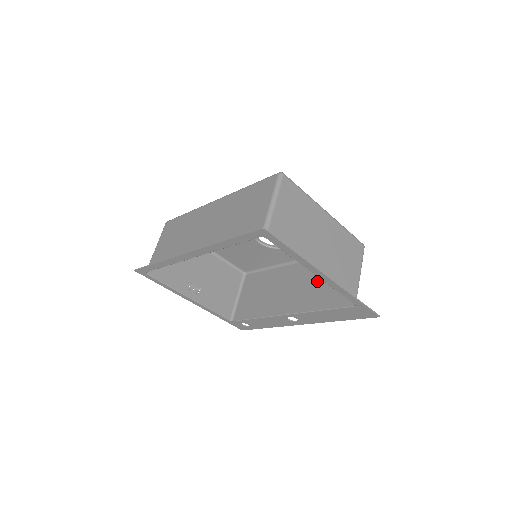
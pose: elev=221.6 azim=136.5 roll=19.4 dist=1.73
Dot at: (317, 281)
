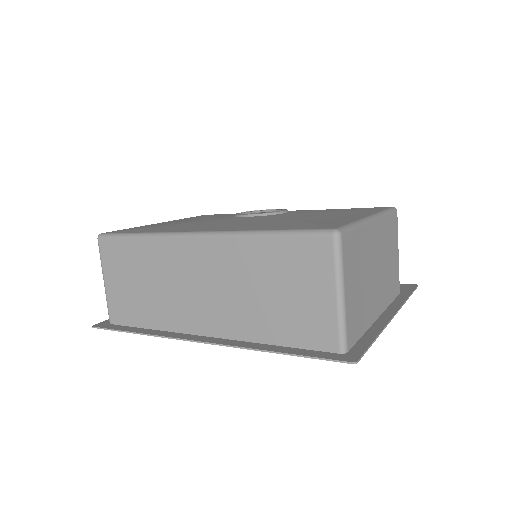
Dot at: occluded
